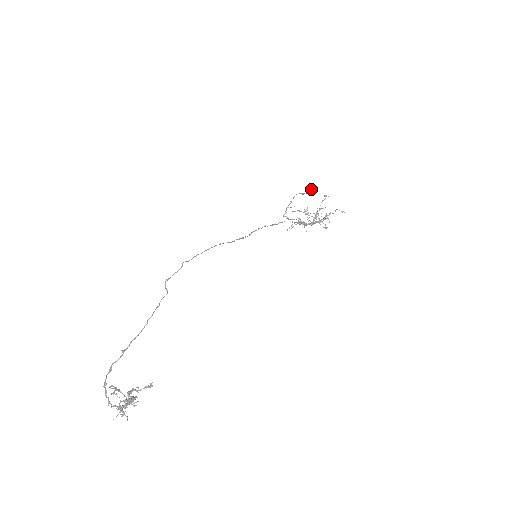
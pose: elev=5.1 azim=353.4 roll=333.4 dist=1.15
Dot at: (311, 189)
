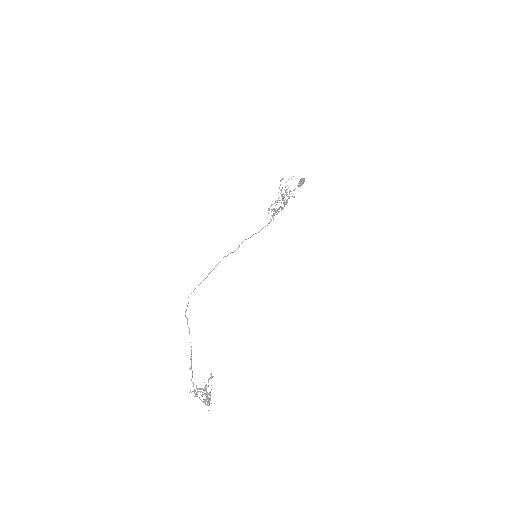
Dot at: (299, 182)
